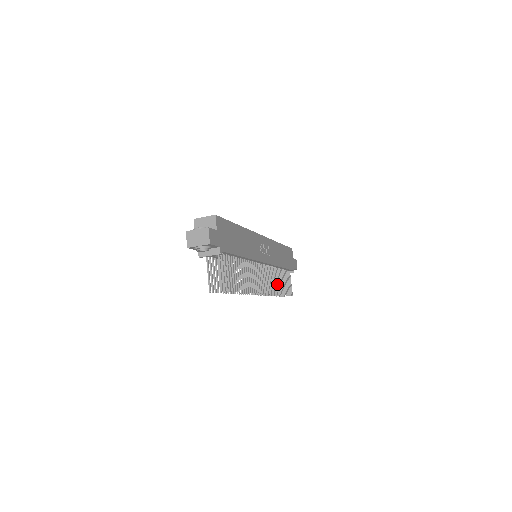
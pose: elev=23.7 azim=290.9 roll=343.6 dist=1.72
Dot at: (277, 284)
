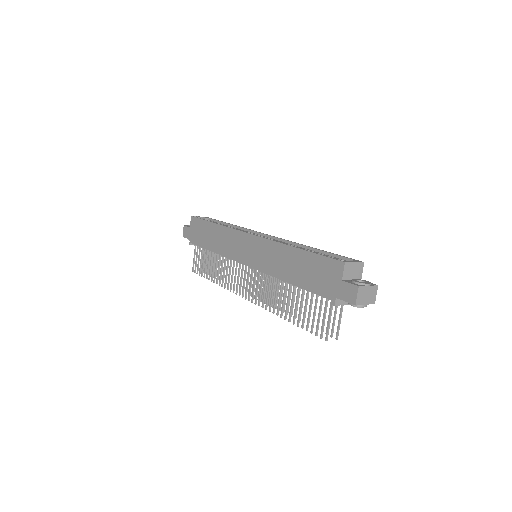
Dot at: (230, 274)
